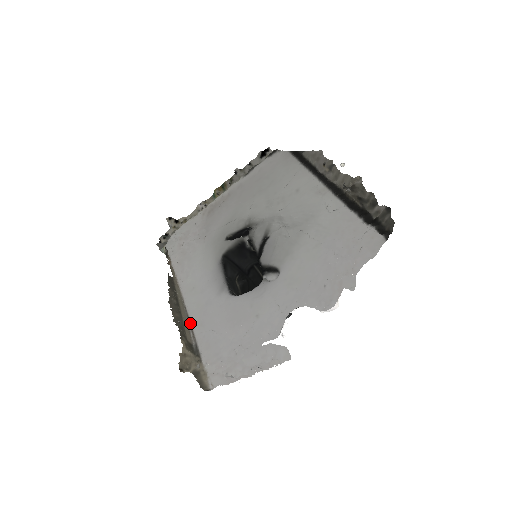
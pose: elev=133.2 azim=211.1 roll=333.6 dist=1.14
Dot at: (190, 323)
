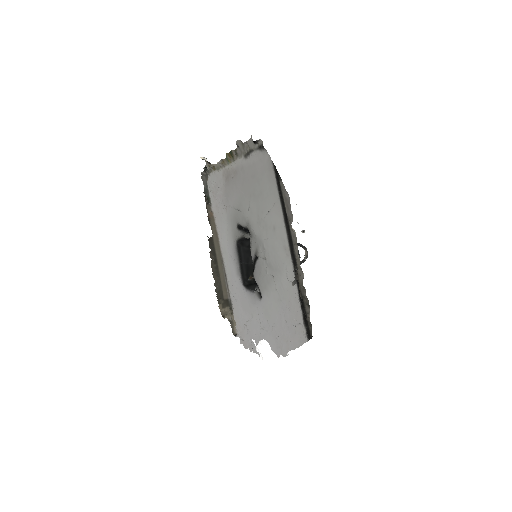
Dot at: (226, 280)
